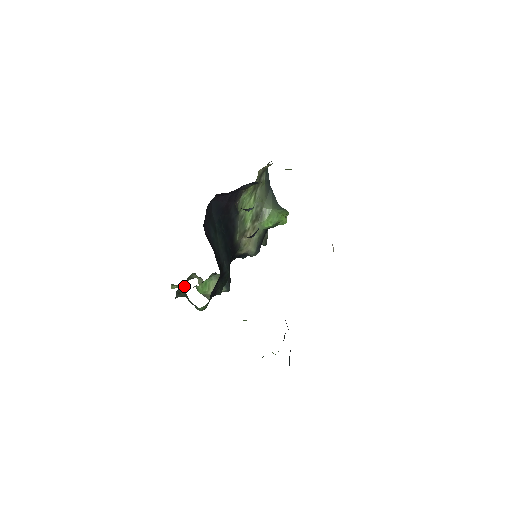
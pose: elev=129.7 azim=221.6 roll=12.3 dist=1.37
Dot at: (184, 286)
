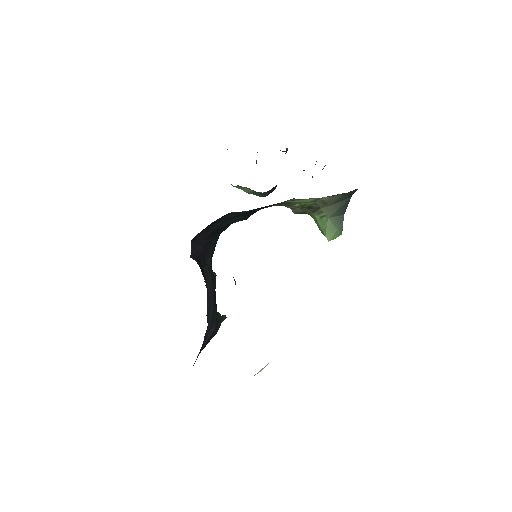
Dot at: occluded
